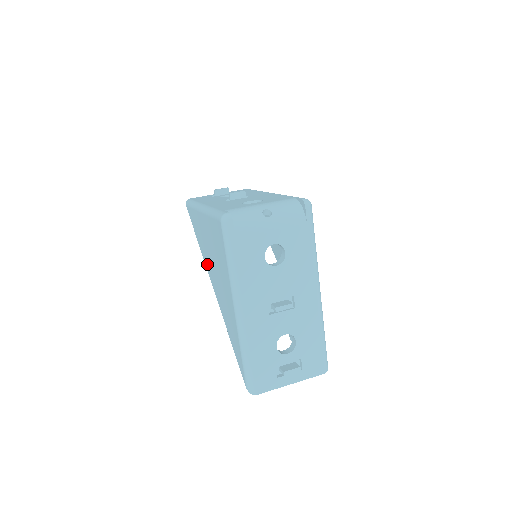
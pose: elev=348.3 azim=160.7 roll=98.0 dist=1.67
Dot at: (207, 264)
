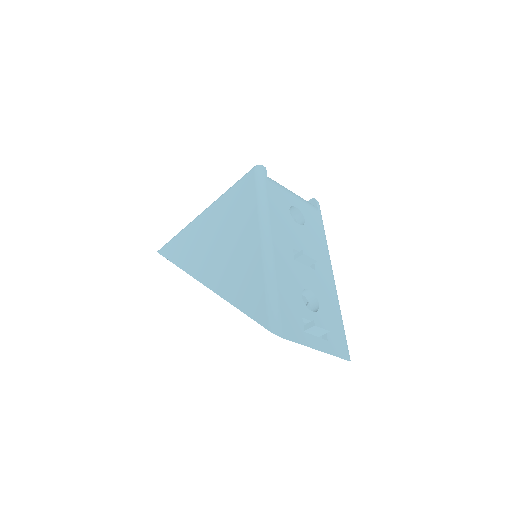
Dot at: (195, 265)
